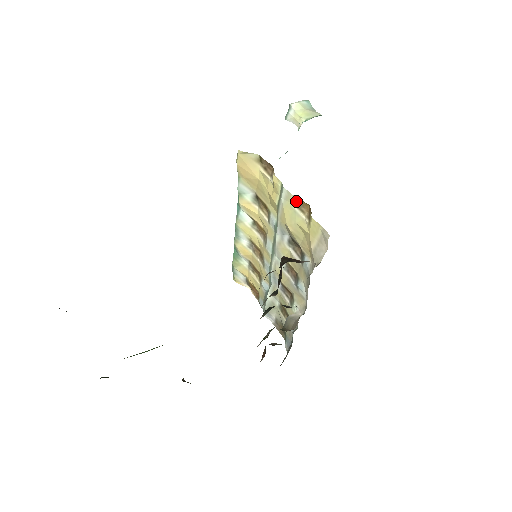
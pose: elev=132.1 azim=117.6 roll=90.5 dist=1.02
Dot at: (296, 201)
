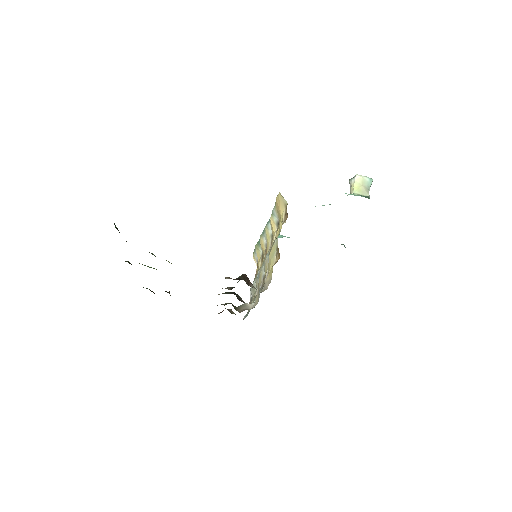
Dot at: (277, 249)
